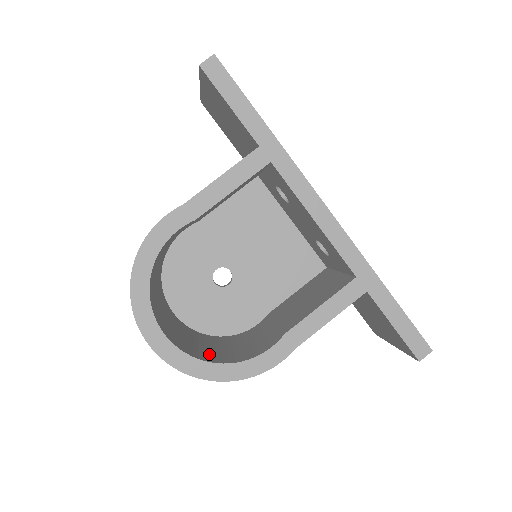
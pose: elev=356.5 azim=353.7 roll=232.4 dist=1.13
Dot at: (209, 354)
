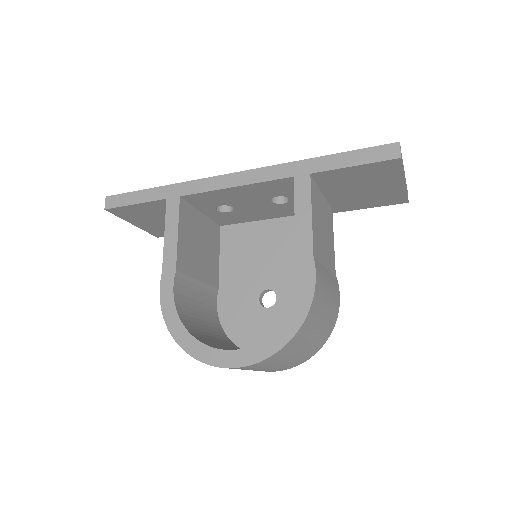
Dot at: occluded
